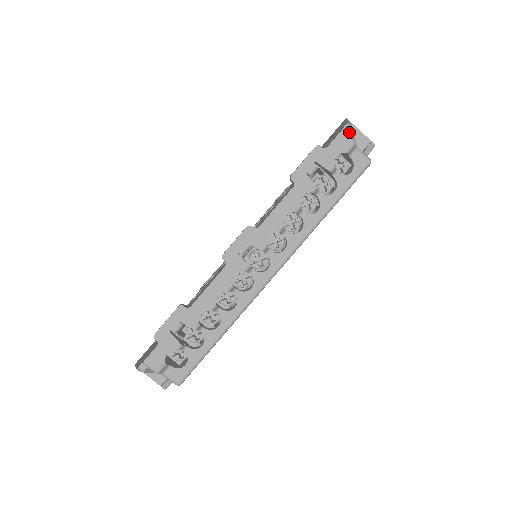
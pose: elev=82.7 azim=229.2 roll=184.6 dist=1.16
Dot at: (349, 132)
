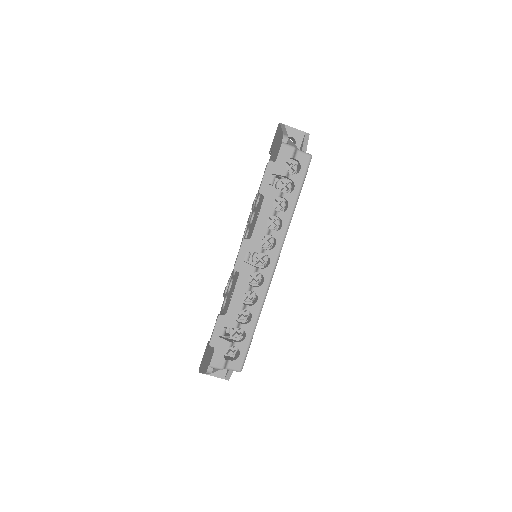
Dot at: (287, 141)
